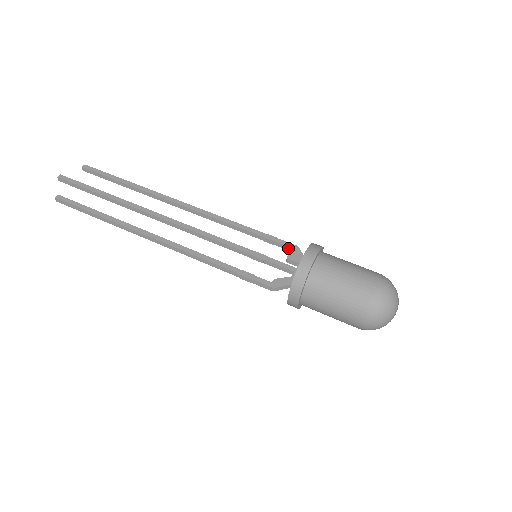
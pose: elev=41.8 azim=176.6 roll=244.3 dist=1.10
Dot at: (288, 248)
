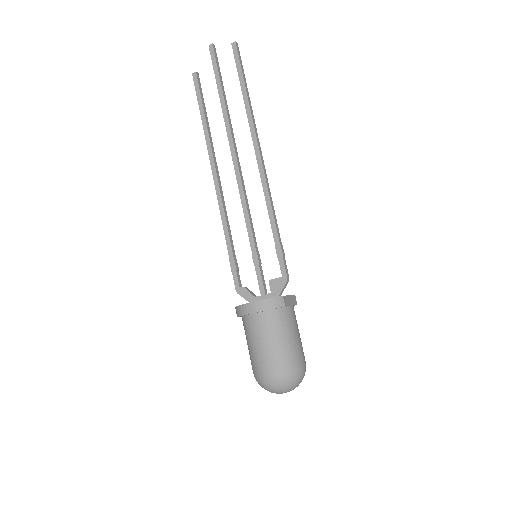
Dot at: (282, 273)
